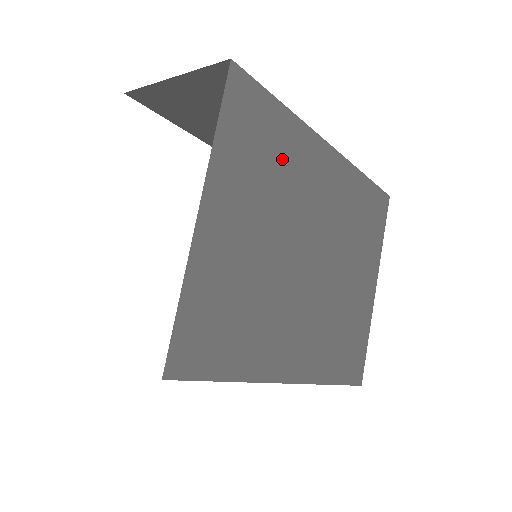
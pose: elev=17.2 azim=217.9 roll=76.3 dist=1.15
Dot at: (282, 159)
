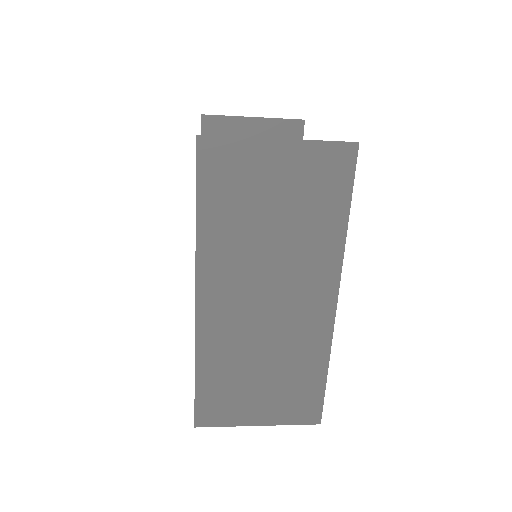
Dot at: occluded
